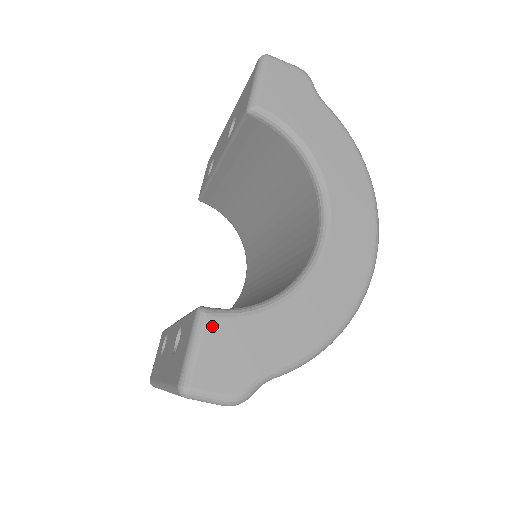
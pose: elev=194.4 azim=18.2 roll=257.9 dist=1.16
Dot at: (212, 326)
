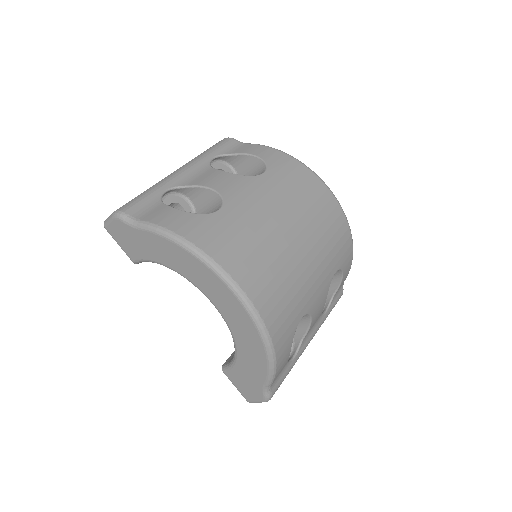
Dot at: (230, 376)
